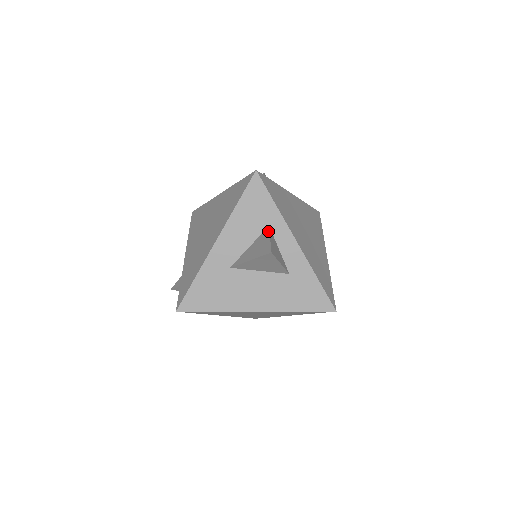
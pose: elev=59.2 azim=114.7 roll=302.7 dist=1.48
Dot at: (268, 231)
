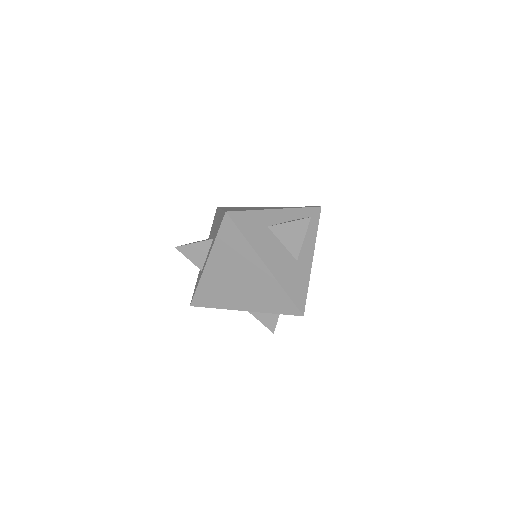
Dot at: occluded
